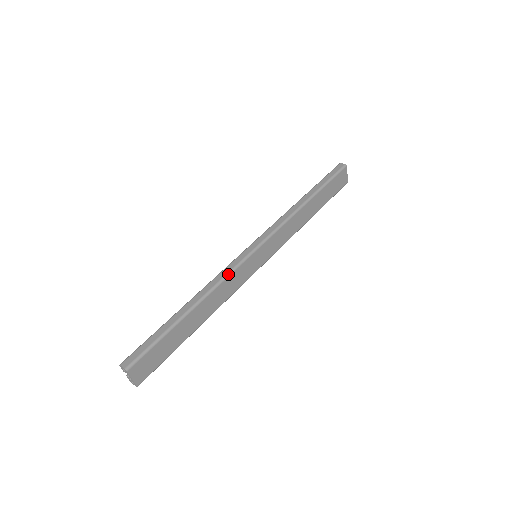
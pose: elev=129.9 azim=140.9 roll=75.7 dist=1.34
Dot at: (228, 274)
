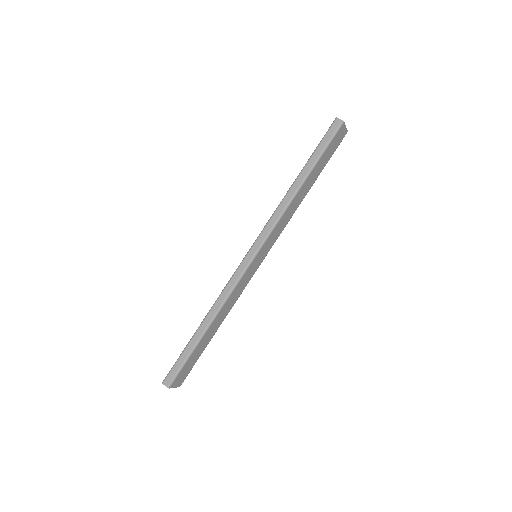
Dot at: (232, 289)
